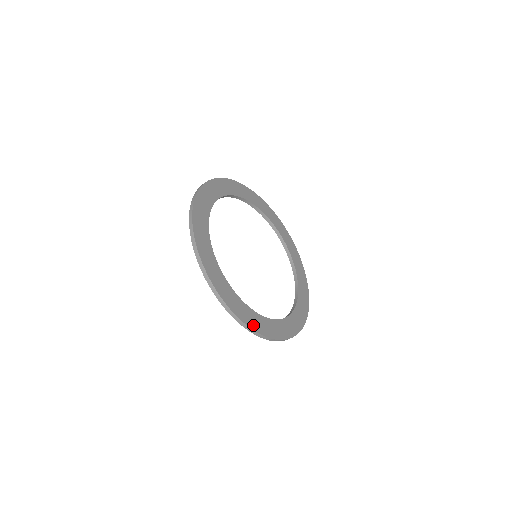
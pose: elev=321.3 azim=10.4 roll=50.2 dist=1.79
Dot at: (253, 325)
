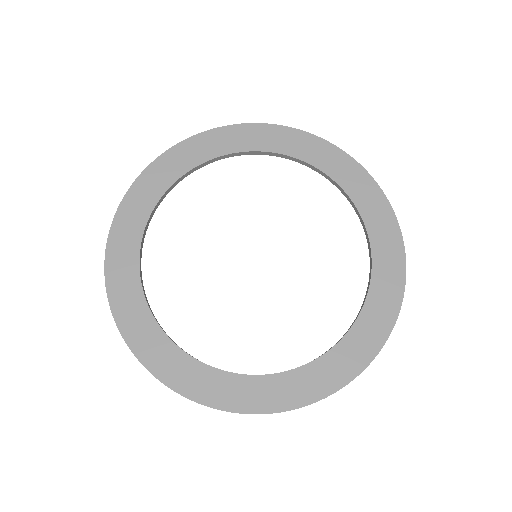
Dot at: (226, 402)
